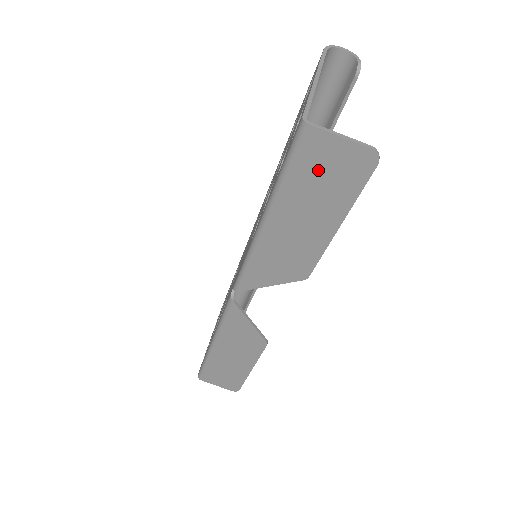
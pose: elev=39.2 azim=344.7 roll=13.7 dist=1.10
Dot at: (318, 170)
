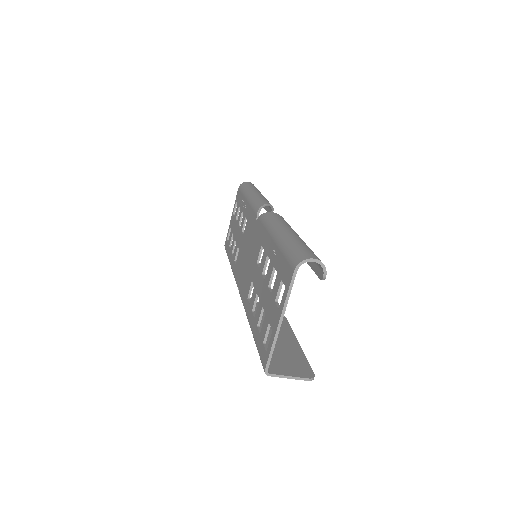
Dot at: (279, 362)
